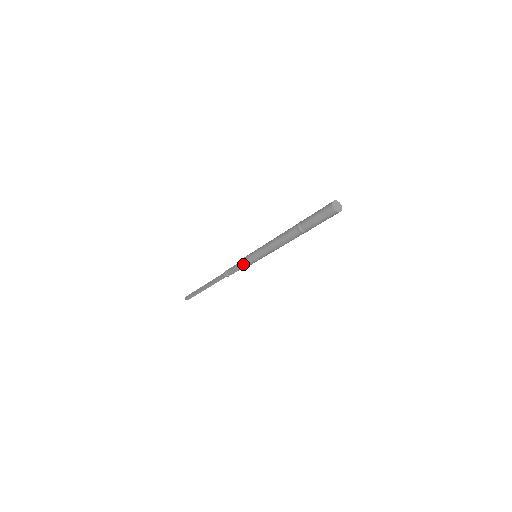
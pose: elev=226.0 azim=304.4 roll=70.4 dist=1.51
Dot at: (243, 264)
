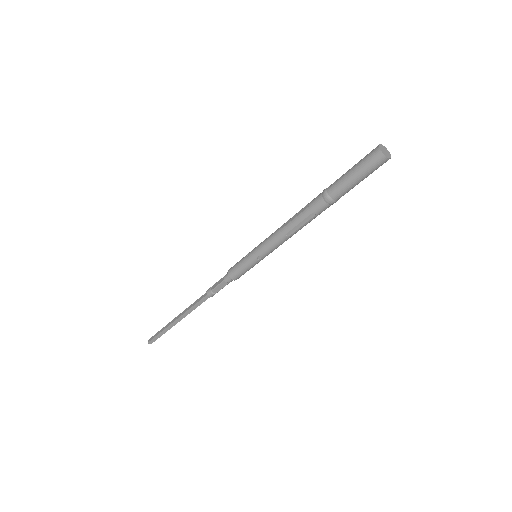
Dot at: (237, 270)
